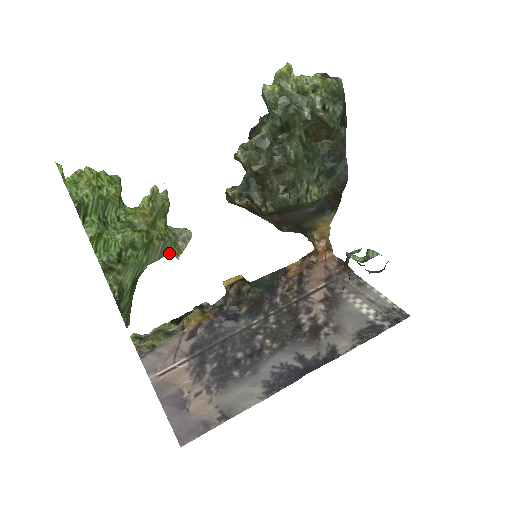
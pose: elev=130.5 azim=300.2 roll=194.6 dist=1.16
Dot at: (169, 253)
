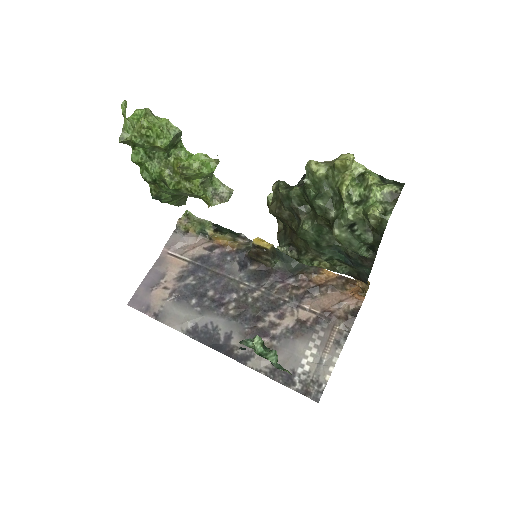
Dot at: (203, 199)
